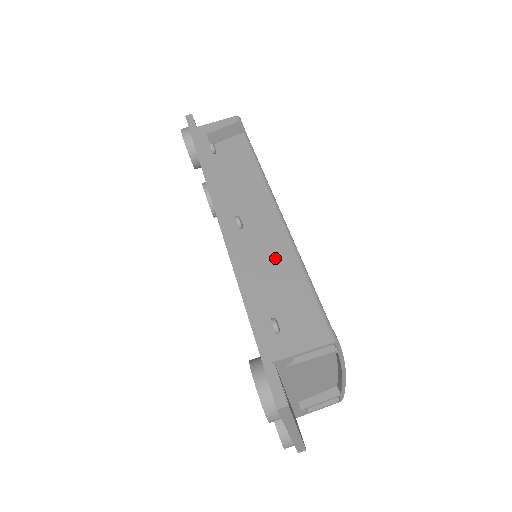
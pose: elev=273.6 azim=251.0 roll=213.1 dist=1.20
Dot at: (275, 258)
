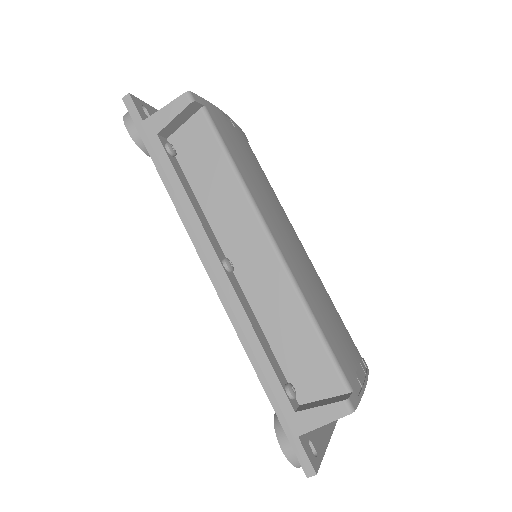
Dot at: (276, 303)
